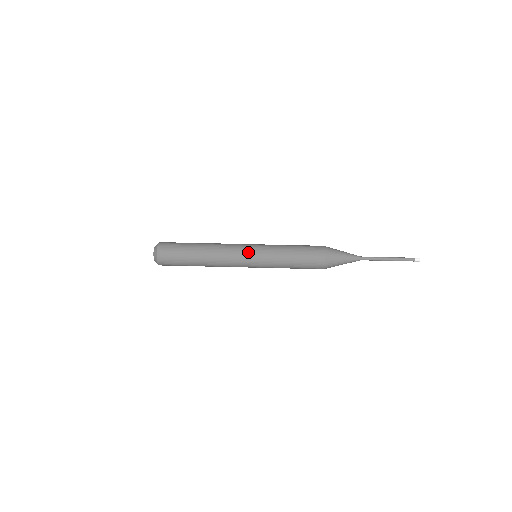
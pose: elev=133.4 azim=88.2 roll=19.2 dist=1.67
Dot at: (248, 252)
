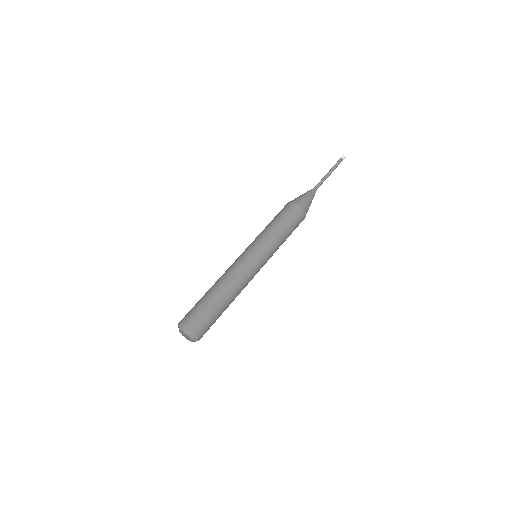
Dot at: (260, 265)
